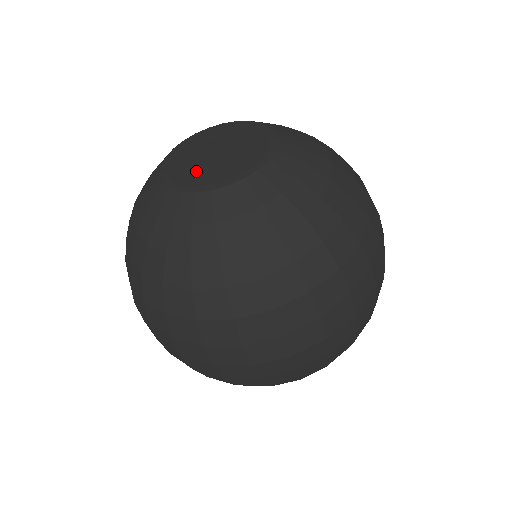
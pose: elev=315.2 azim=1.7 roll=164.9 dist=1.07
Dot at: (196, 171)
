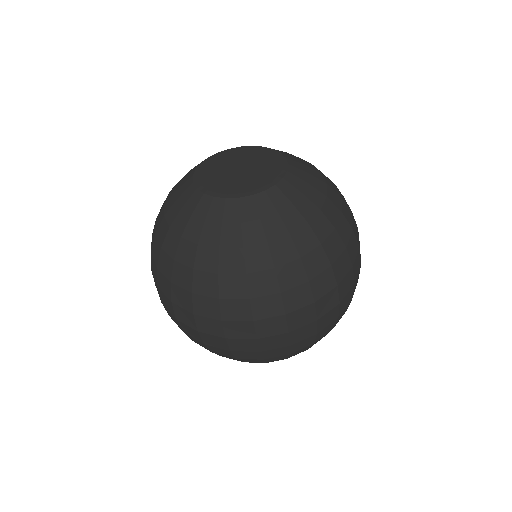
Dot at: (216, 177)
